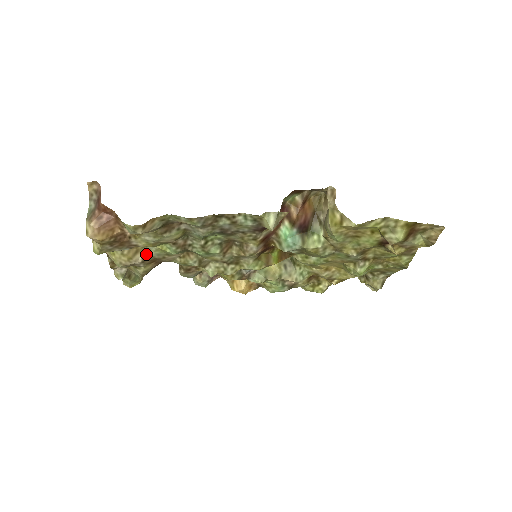
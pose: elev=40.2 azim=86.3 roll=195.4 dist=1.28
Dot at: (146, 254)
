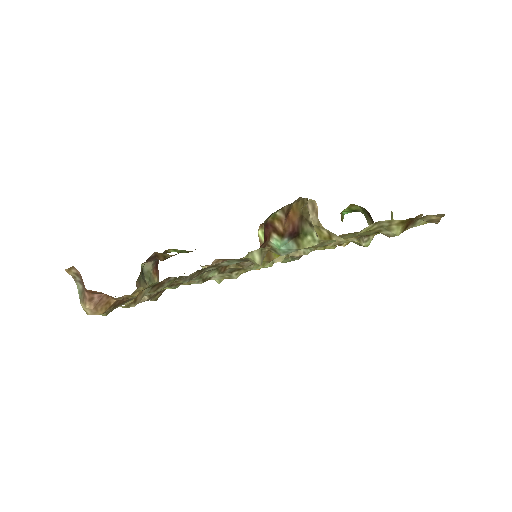
Dot at: occluded
